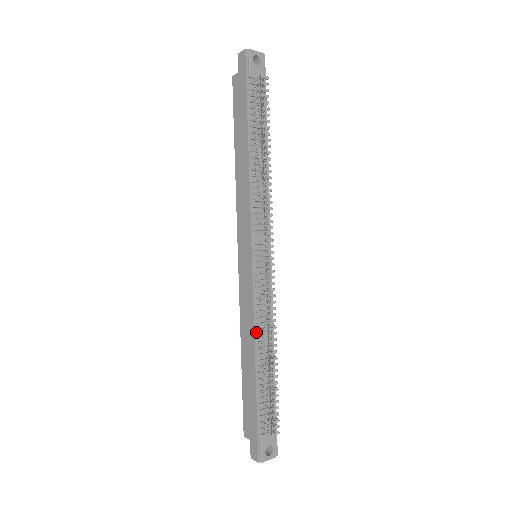
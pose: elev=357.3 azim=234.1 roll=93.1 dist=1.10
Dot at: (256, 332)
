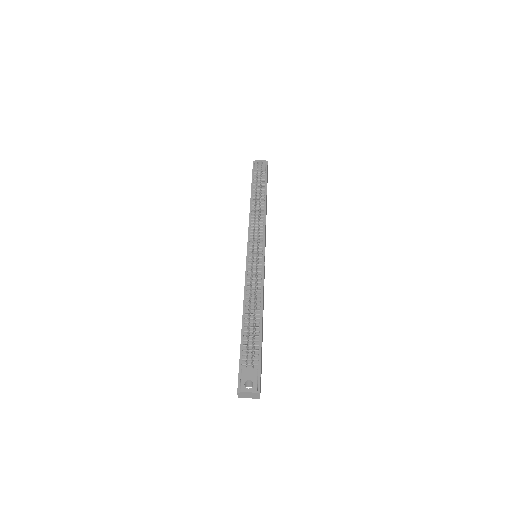
Dot at: (246, 296)
